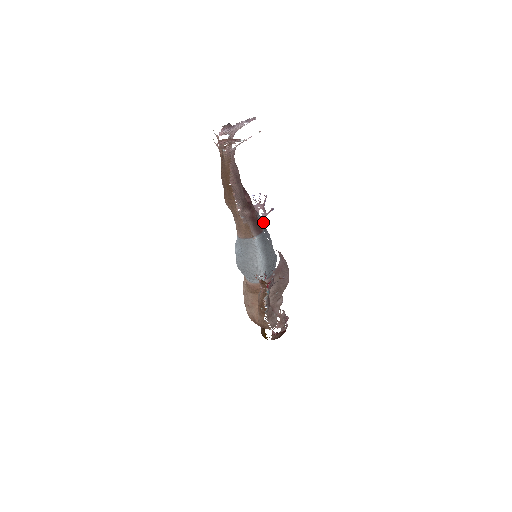
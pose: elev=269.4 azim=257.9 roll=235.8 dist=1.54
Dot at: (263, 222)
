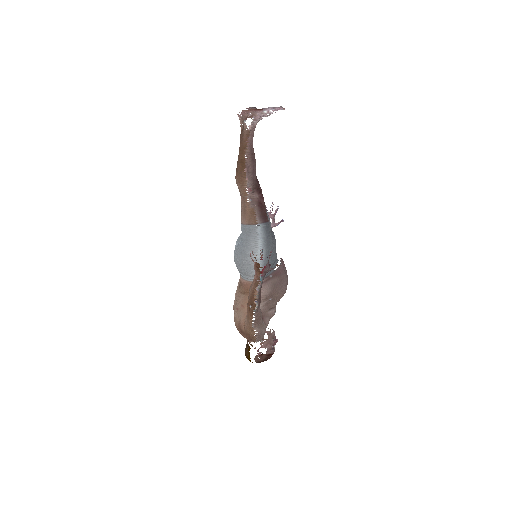
Dot at: (270, 222)
